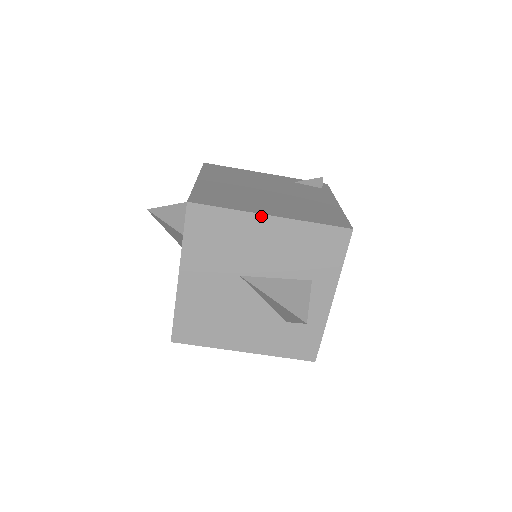
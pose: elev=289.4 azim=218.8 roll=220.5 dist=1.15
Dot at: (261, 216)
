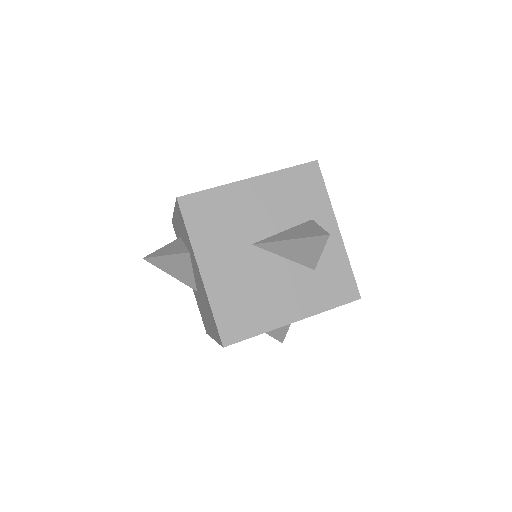
Dot at: (242, 182)
